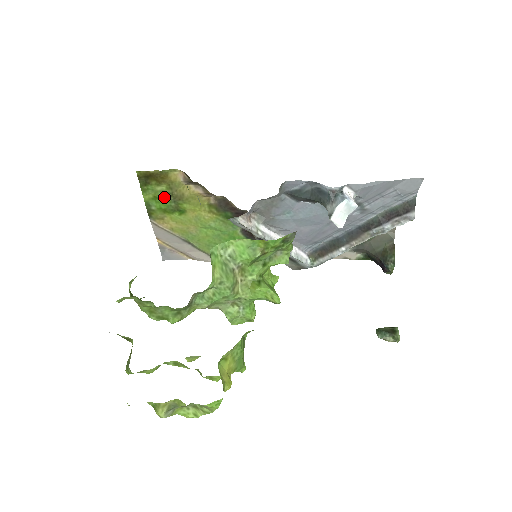
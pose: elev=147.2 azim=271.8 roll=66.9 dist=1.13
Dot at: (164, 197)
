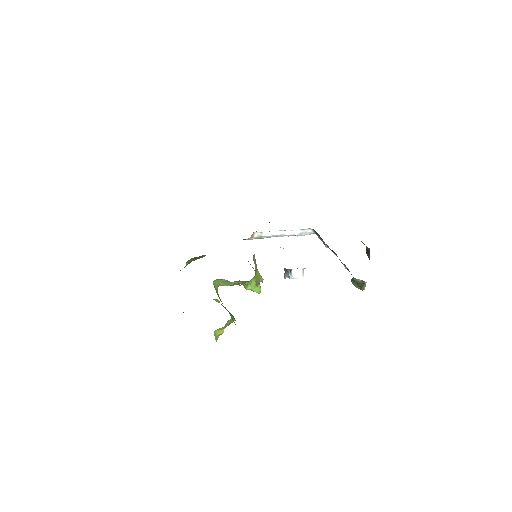
Dot at: occluded
